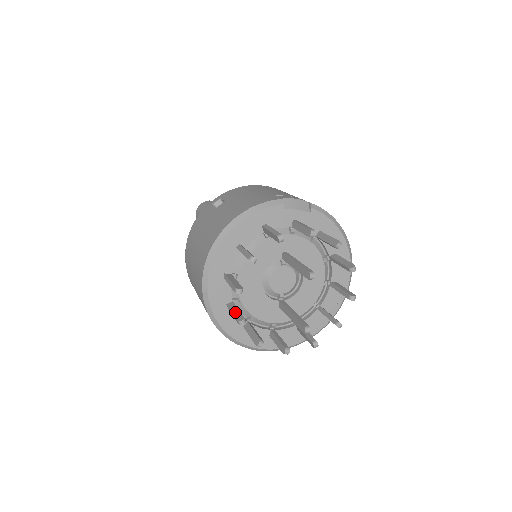
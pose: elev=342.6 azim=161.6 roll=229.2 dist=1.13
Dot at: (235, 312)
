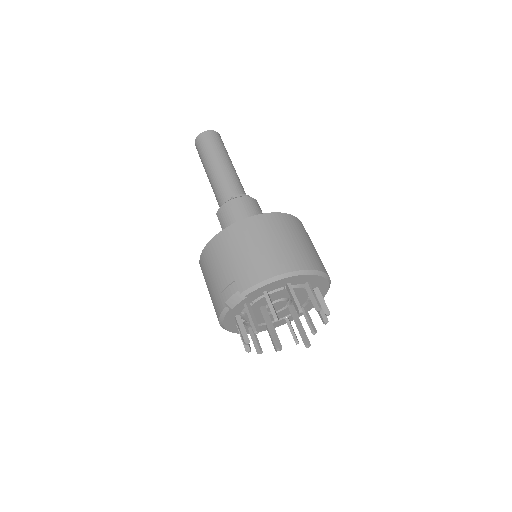
Dot at: (271, 340)
